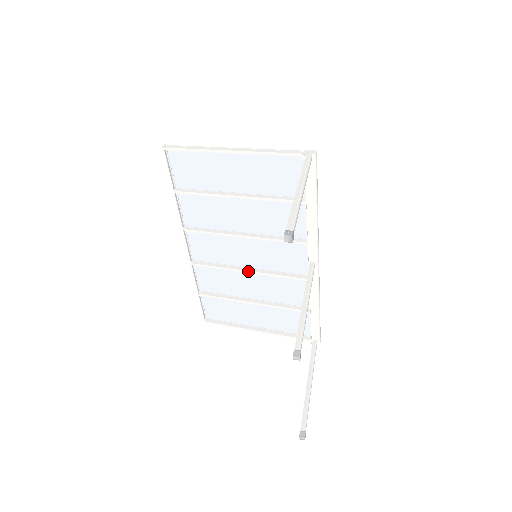
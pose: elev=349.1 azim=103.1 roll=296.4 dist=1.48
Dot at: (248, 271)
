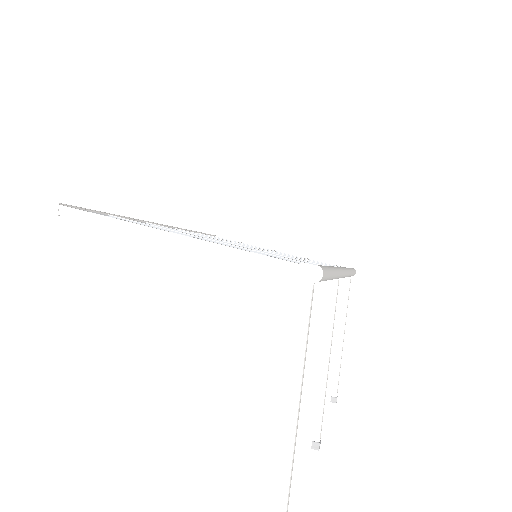
Dot at: occluded
